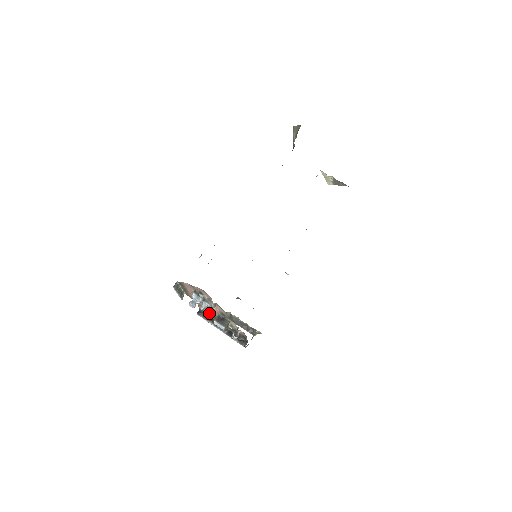
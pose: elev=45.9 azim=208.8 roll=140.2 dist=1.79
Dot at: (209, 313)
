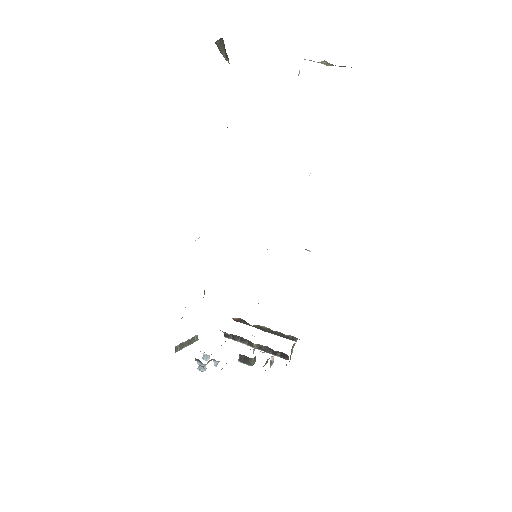
Dot at: (235, 335)
